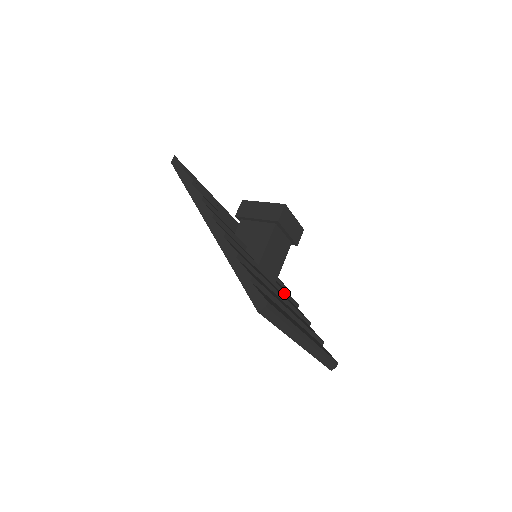
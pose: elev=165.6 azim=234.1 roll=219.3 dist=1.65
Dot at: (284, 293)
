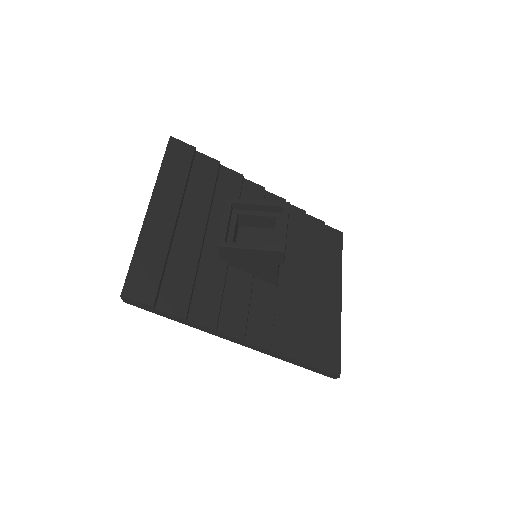
Dot at: occluded
